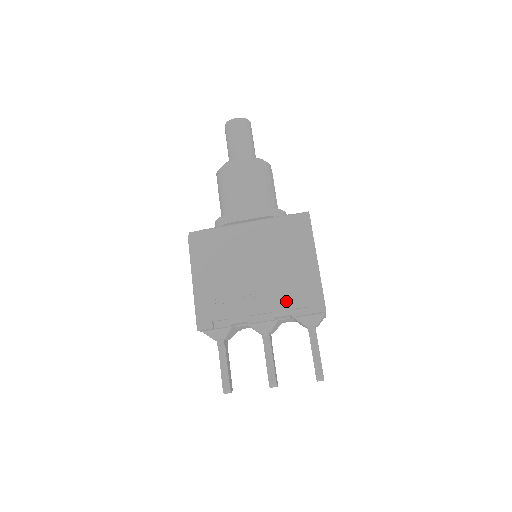
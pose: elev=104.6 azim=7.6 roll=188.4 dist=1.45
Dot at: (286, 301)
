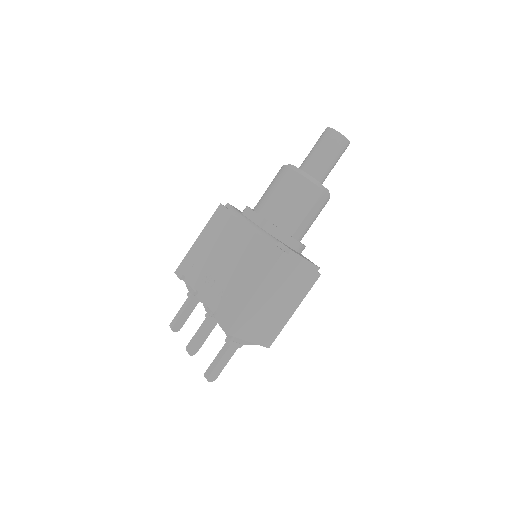
Dot at: (218, 302)
